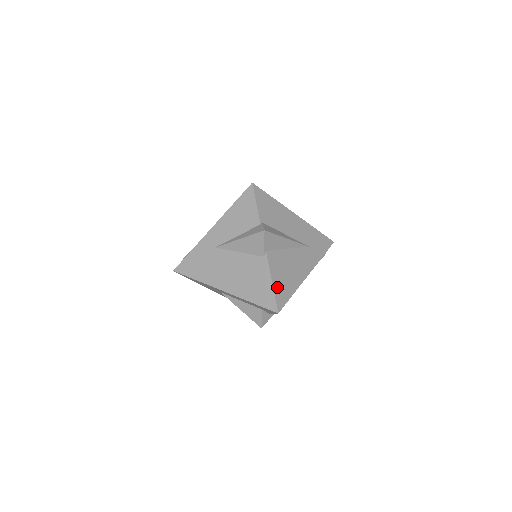
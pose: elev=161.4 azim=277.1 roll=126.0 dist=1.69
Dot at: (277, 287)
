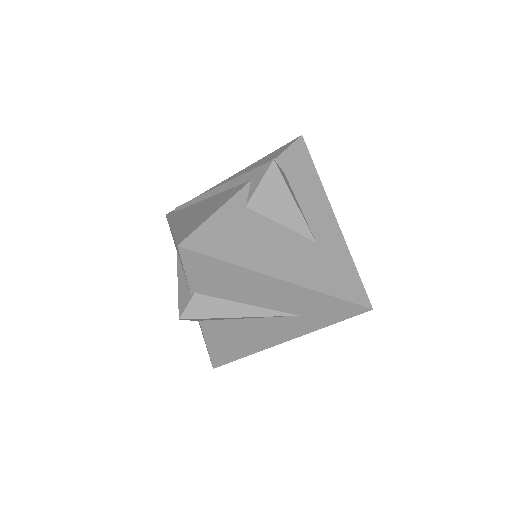
Dot at: (215, 350)
